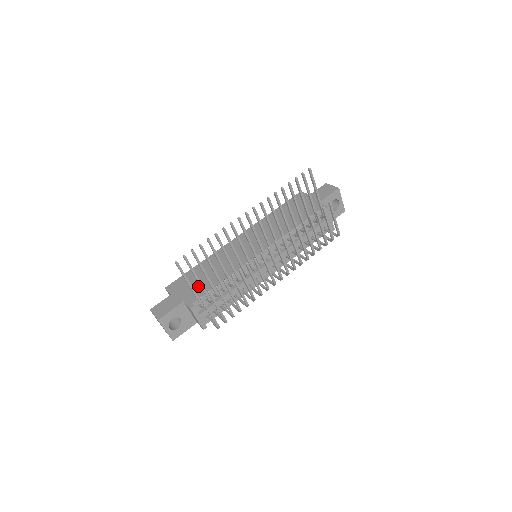
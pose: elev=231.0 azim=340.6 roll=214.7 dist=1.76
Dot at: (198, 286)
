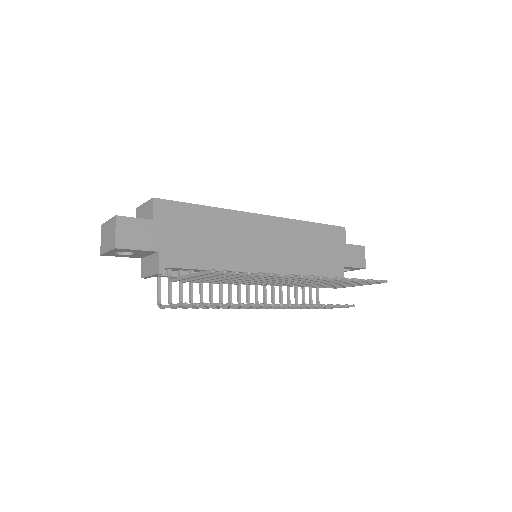
Dot at: (187, 246)
